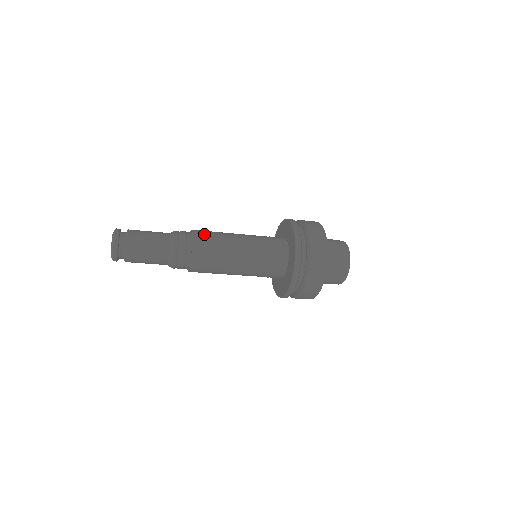
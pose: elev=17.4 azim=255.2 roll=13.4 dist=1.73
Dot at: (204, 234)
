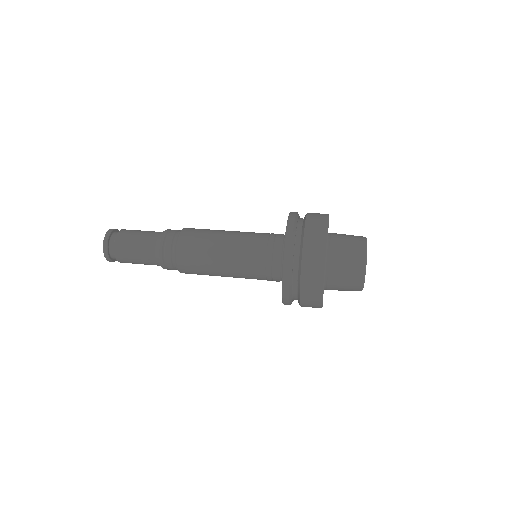
Dot at: (190, 238)
